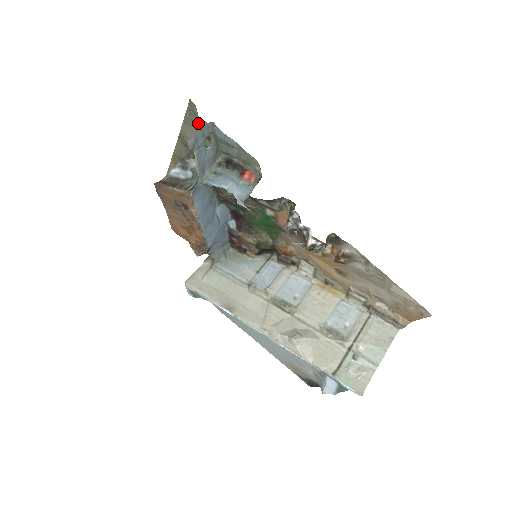
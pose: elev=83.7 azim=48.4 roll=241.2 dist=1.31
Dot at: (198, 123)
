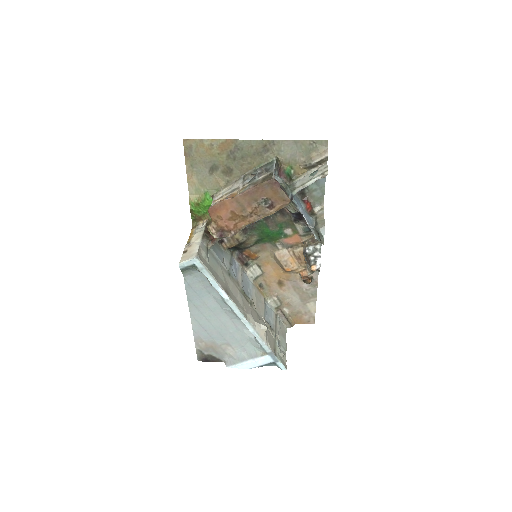
Dot at: (319, 158)
